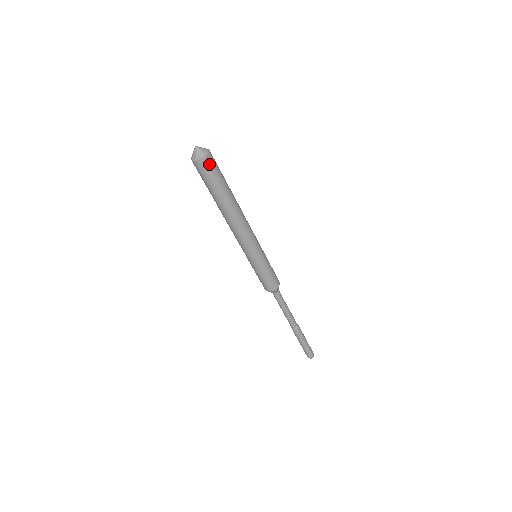
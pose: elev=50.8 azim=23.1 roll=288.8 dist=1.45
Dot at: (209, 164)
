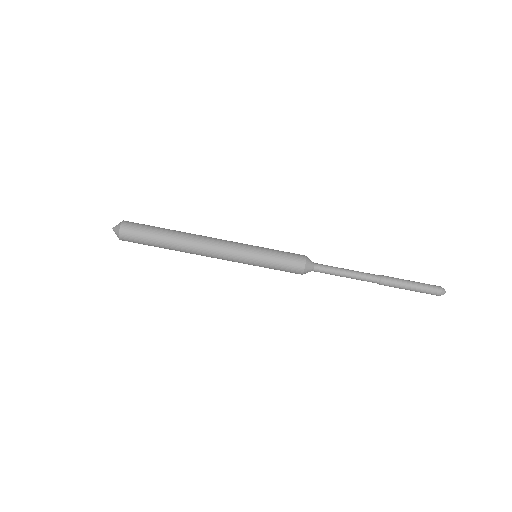
Dot at: (128, 232)
